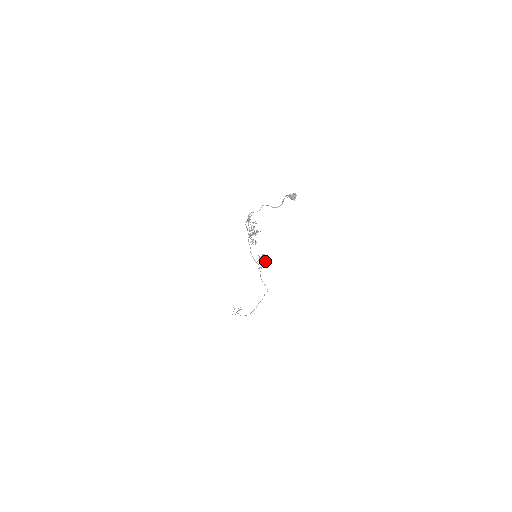
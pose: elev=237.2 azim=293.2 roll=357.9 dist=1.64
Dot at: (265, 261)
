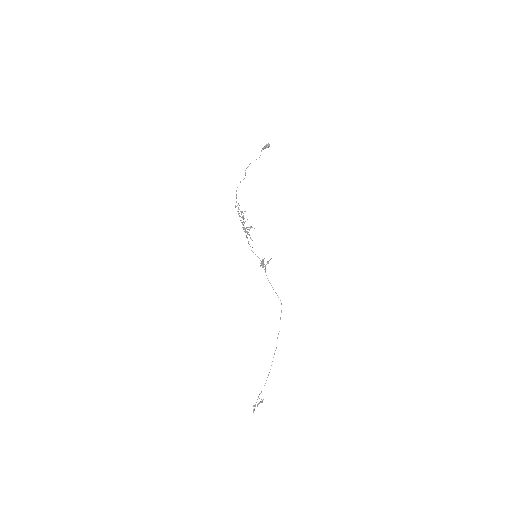
Dot at: (267, 262)
